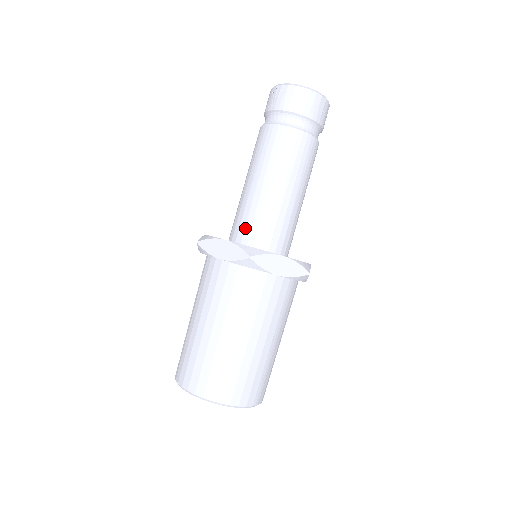
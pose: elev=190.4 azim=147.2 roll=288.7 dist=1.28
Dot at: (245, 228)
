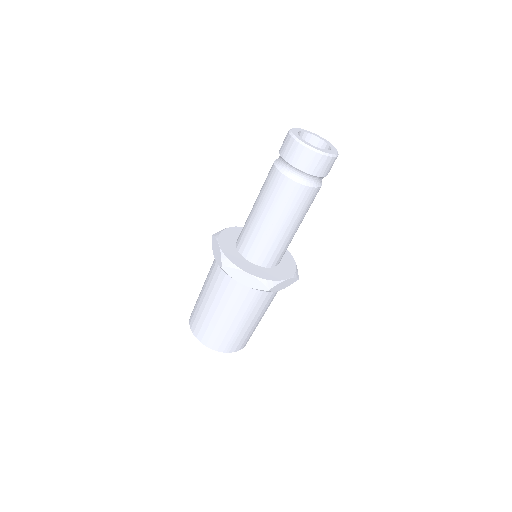
Dot at: (241, 238)
